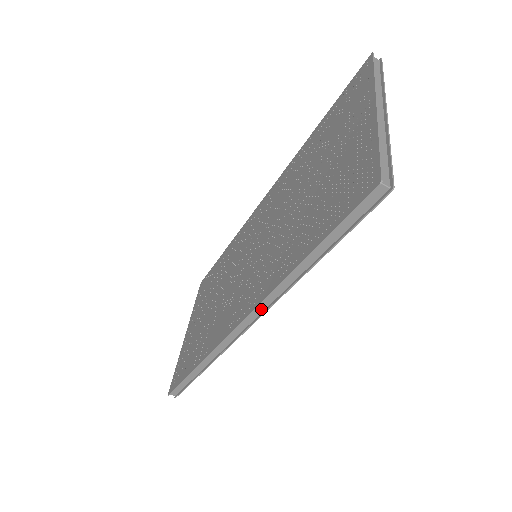
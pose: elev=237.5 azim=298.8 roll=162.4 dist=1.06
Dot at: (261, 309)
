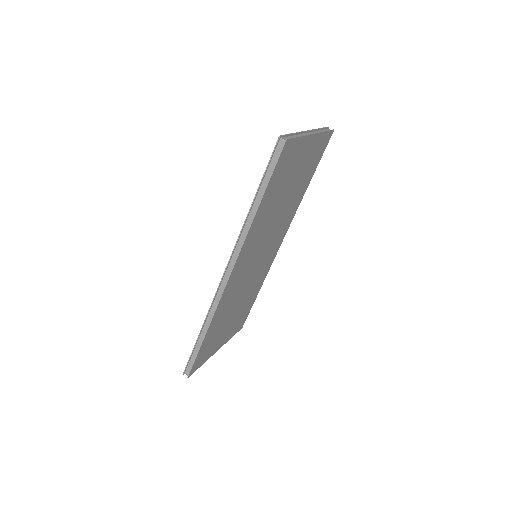
Dot at: (236, 255)
